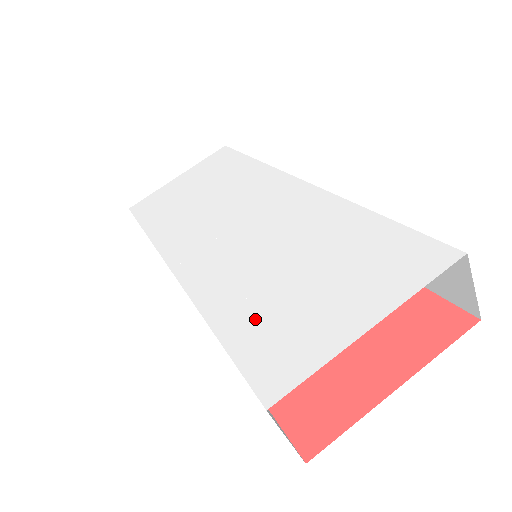
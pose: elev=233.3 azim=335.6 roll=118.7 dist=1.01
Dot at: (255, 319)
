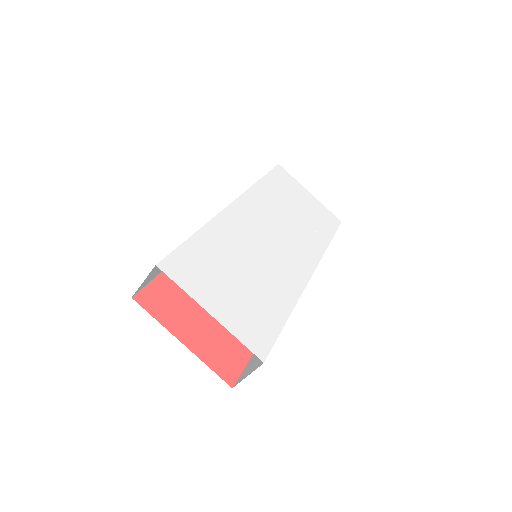
Dot at: (206, 255)
